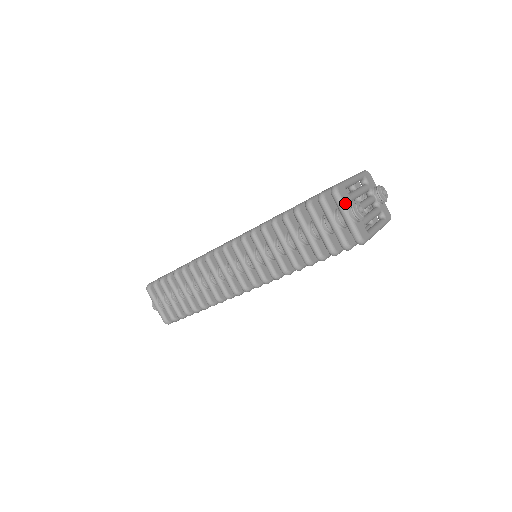
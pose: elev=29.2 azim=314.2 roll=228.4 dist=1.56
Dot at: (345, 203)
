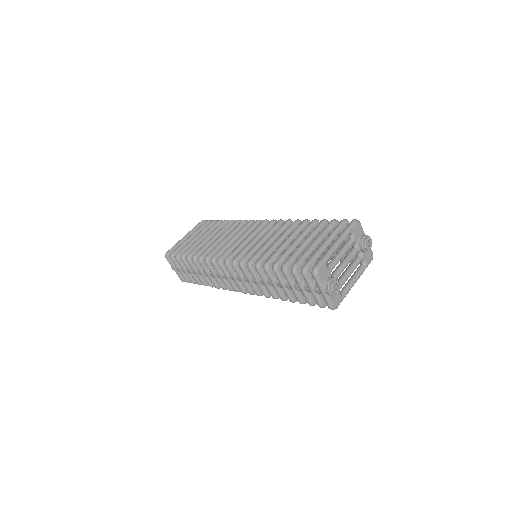
Dot at: (322, 282)
